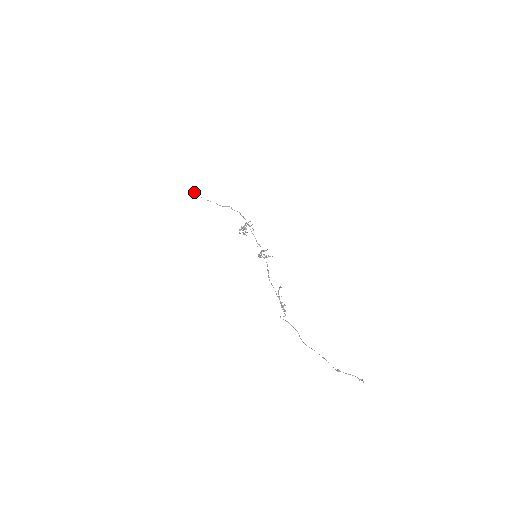
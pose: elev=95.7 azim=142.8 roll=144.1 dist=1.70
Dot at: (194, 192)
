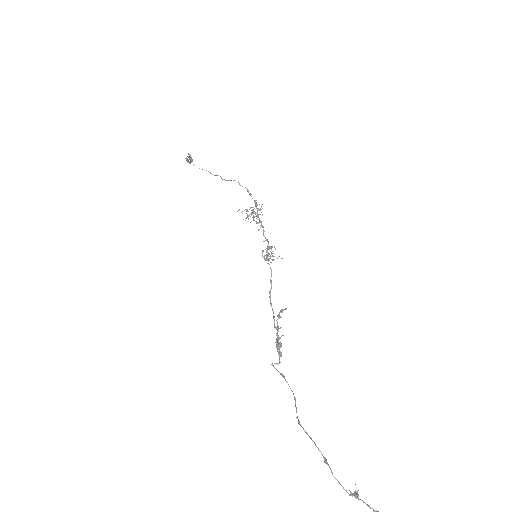
Dot at: (188, 160)
